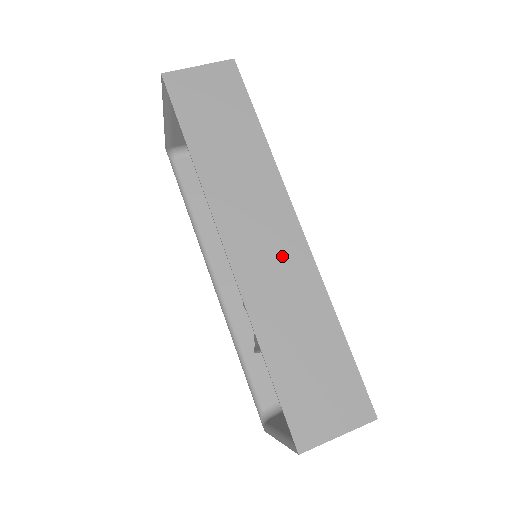
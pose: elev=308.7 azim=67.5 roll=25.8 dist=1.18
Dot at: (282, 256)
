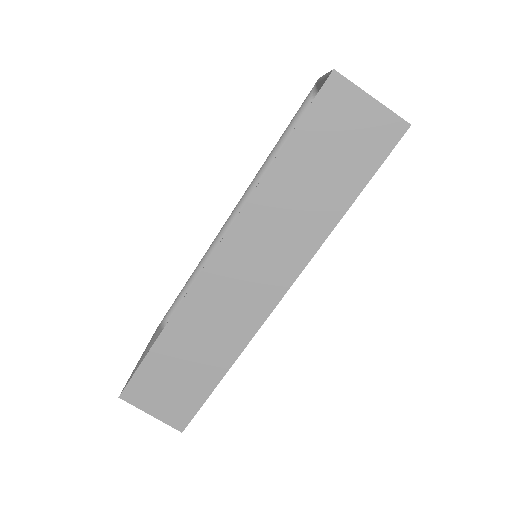
Dot at: (242, 303)
